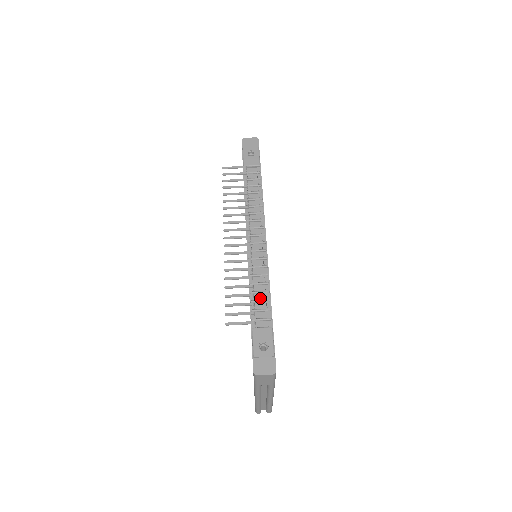
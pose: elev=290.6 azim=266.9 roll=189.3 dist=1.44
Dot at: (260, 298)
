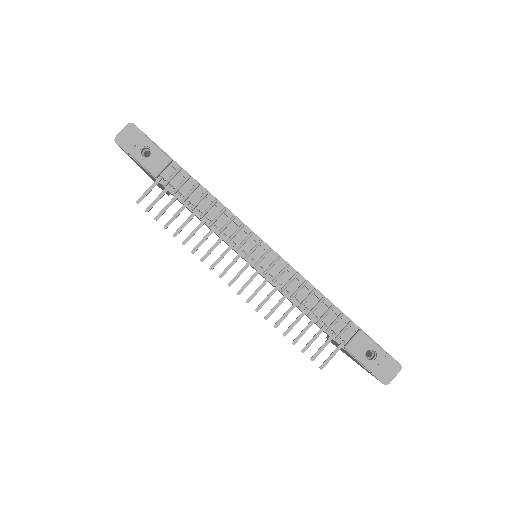
Dot at: (322, 311)
